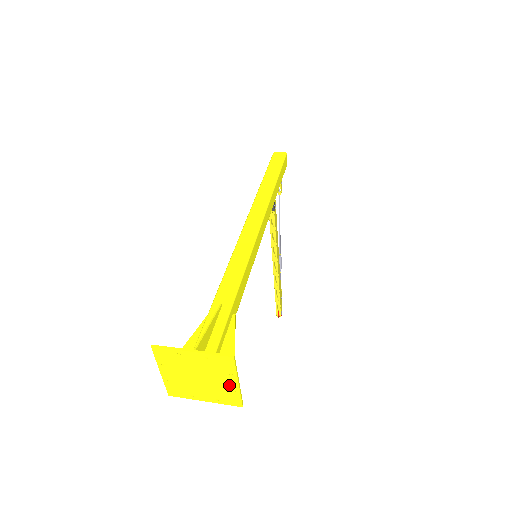
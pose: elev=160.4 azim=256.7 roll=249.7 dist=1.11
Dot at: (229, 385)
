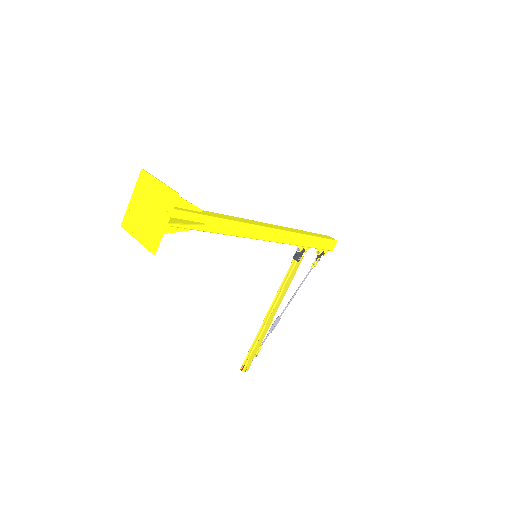
Dot at: (160, 225)
